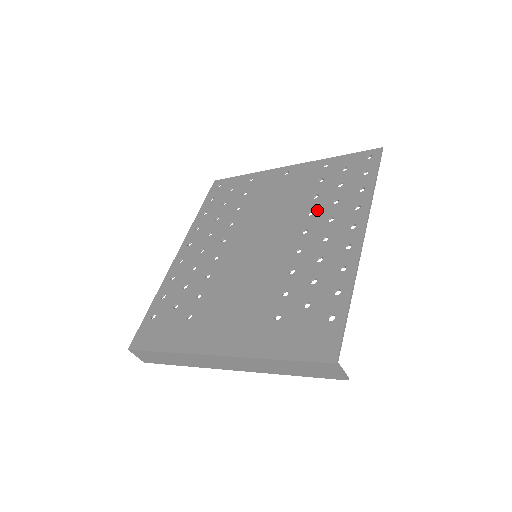
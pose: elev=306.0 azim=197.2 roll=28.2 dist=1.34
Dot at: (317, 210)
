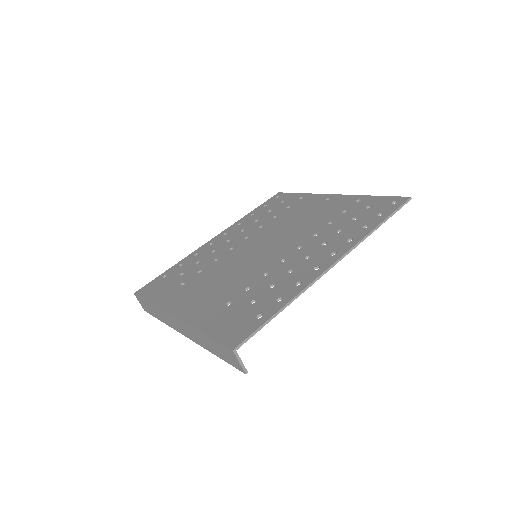
Dot at: (321, 234)
